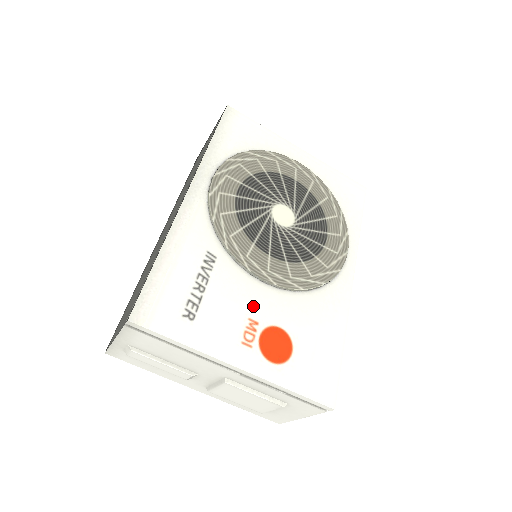
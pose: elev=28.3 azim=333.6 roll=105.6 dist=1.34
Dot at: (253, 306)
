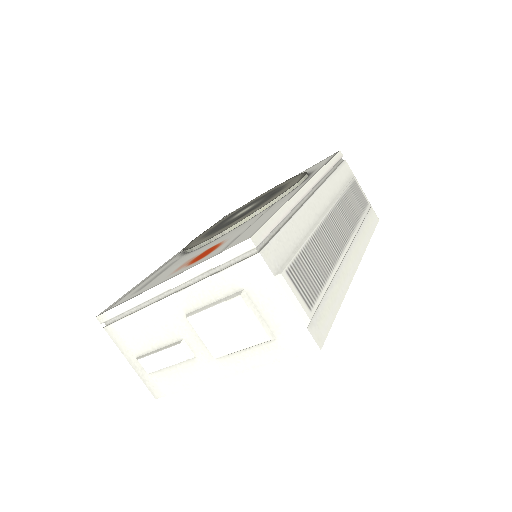
Dot at: occluded
